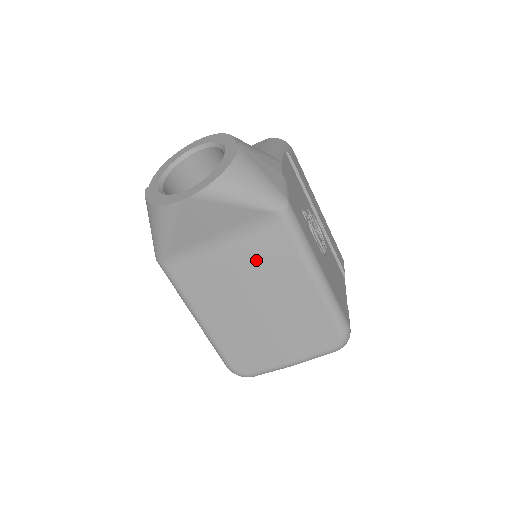
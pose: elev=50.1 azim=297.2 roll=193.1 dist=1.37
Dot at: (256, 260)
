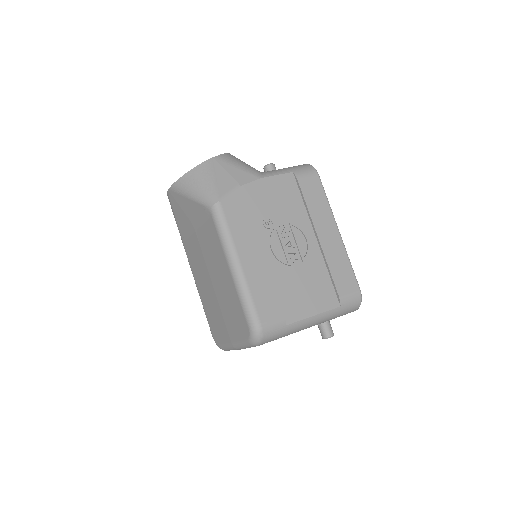
Dot at: (207, 244)
